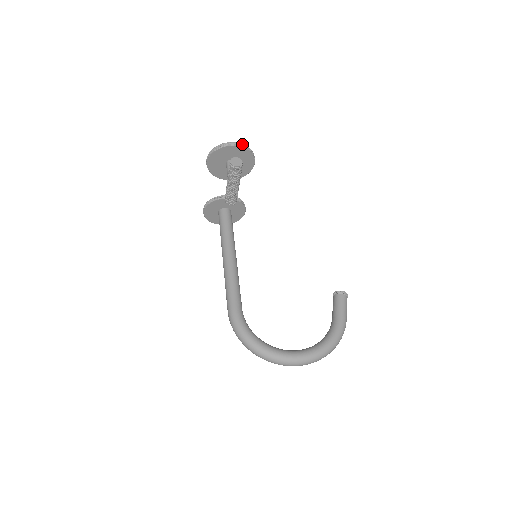
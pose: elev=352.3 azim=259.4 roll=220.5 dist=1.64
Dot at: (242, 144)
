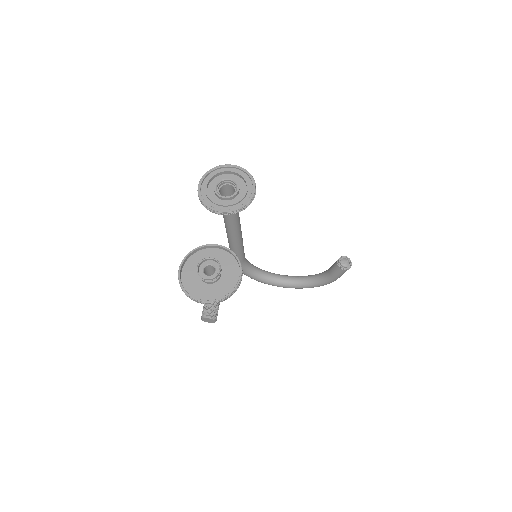
Dot at: (217, 302)
